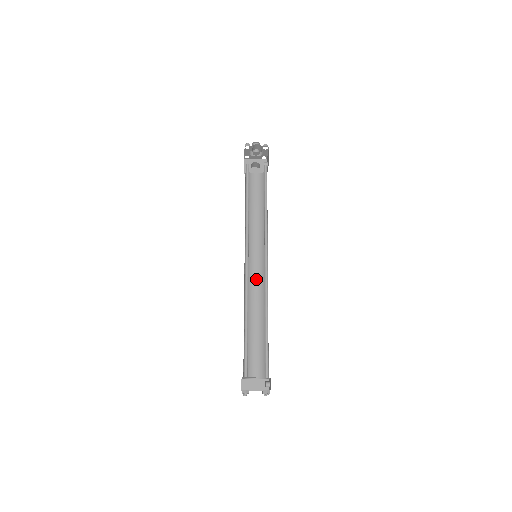
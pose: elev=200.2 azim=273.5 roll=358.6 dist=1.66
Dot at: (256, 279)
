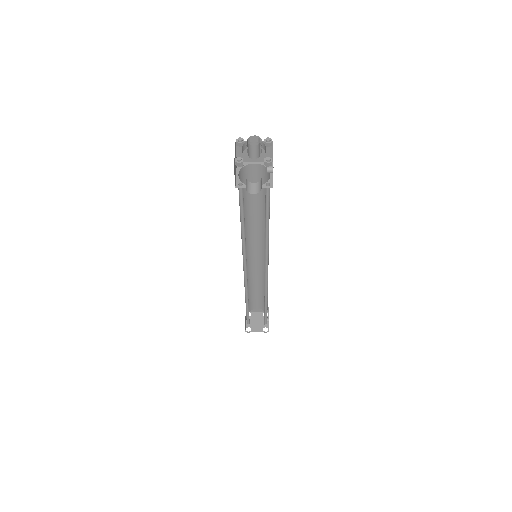
Dot at: (257, 259)
